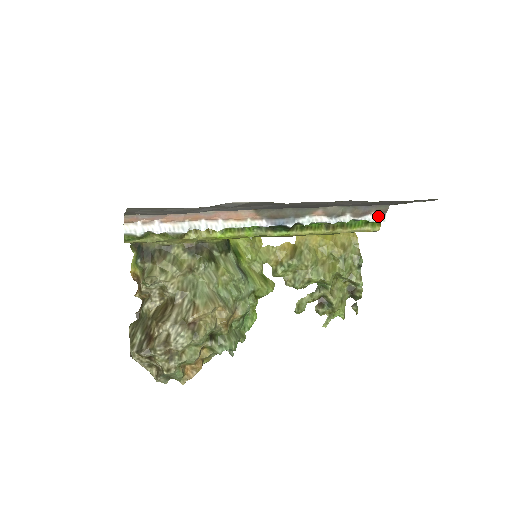
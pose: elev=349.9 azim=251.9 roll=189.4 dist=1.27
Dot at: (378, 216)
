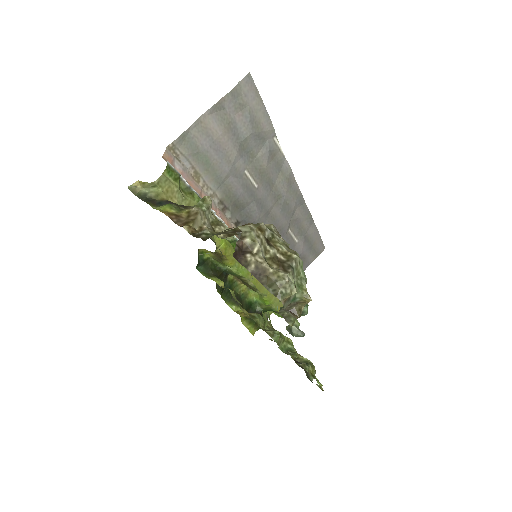
Dot at: occluded
